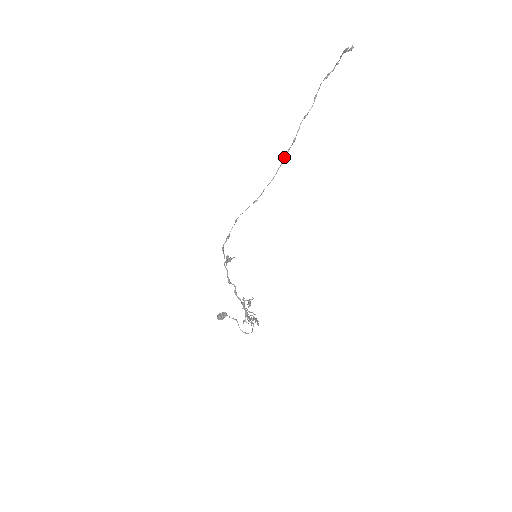
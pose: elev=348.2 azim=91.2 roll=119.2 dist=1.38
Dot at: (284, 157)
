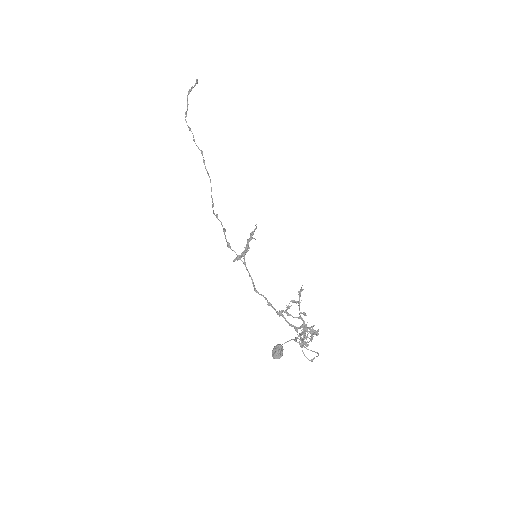
Dot at: (205, 167)
